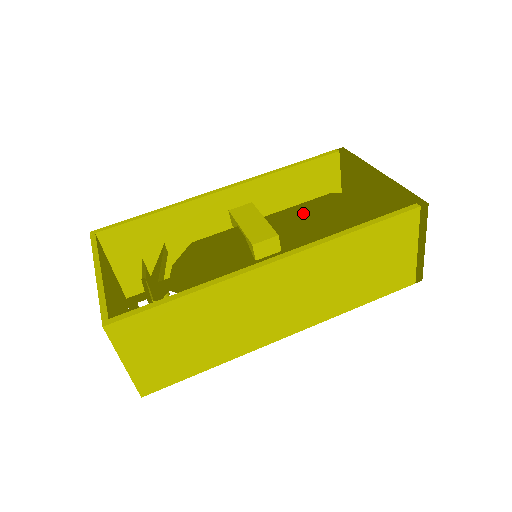
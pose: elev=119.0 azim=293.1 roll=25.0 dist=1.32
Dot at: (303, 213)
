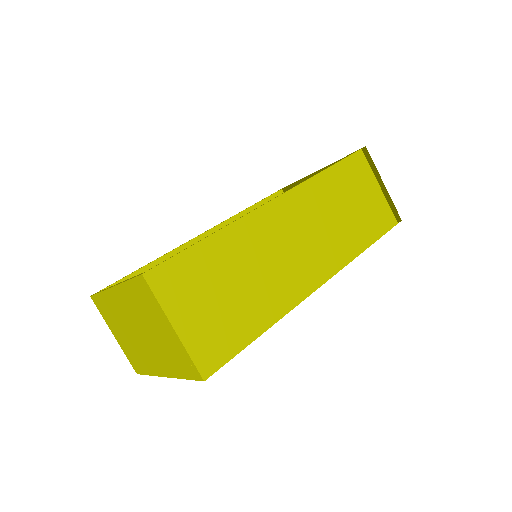
Dot at: occluded
